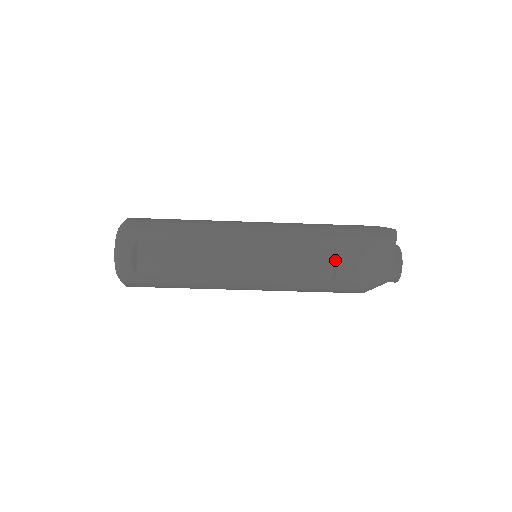
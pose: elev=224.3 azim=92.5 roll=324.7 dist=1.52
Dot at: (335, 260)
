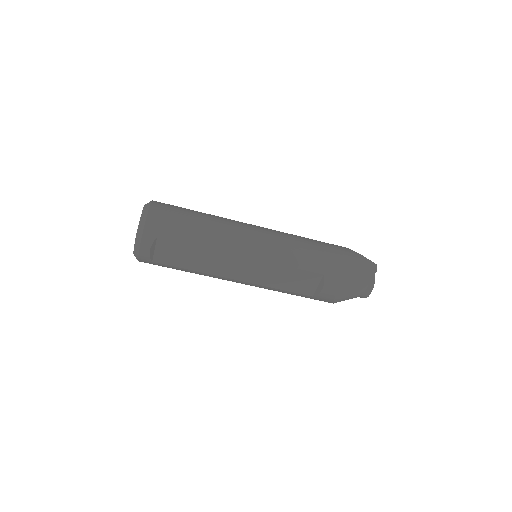
Dot at: (321, 284)
